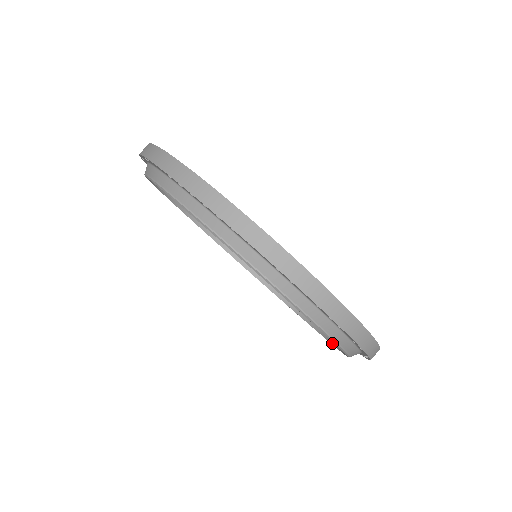
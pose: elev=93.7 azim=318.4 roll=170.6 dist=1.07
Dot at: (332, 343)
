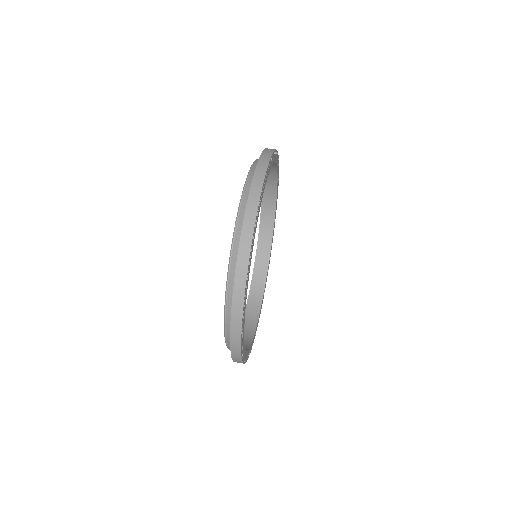
Dot at: (225, 324)
